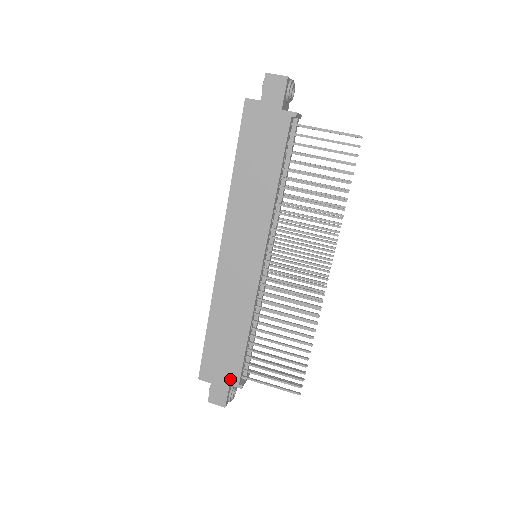
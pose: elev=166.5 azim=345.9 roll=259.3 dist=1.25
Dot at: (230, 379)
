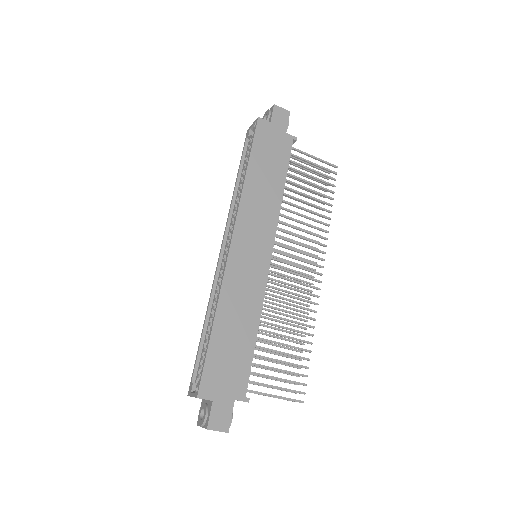
Dot at: (236, 391)
